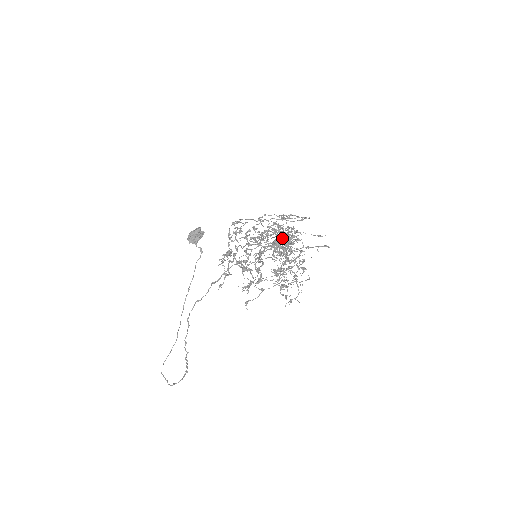
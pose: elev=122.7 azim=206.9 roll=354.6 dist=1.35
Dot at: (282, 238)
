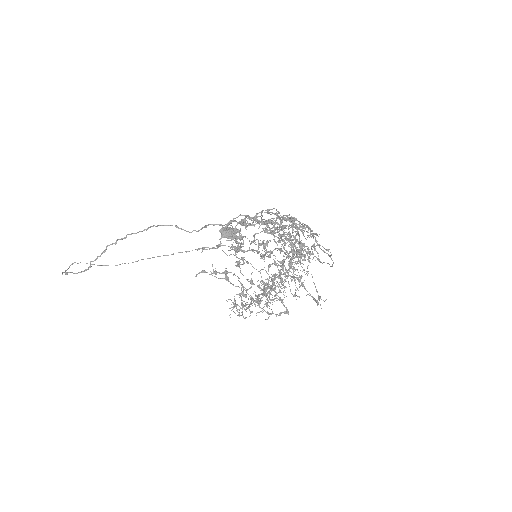
Dot at: (302, 223)
